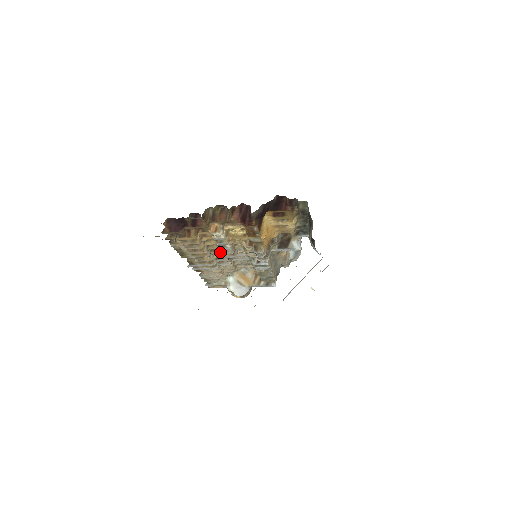
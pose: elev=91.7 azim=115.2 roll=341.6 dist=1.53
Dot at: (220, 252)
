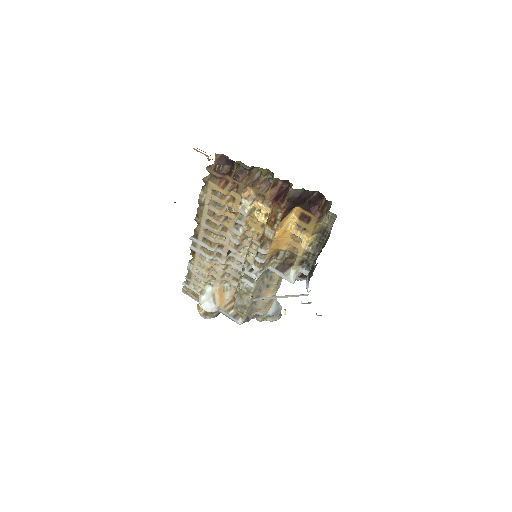
Dot at: (229, 236)
